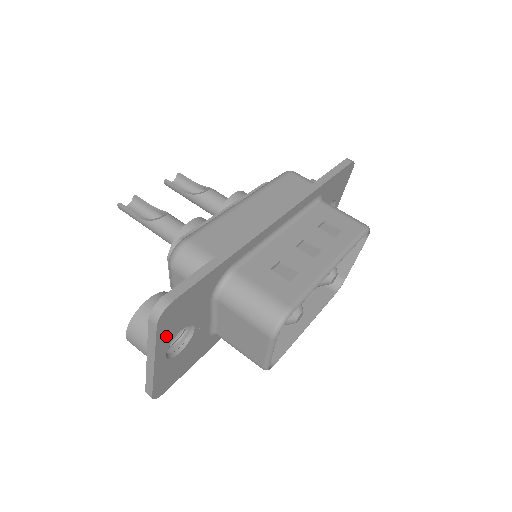
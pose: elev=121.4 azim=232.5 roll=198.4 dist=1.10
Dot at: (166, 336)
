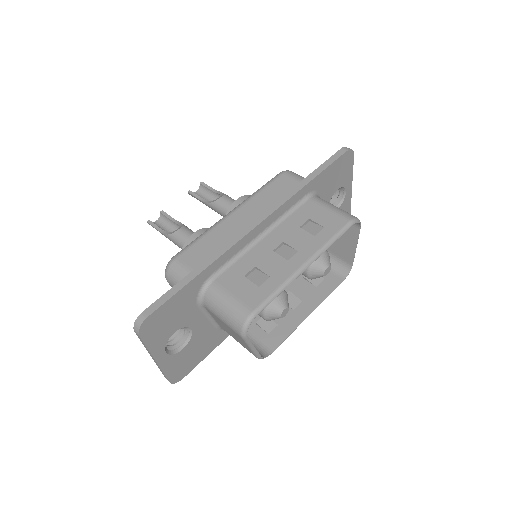
Dot at: (157, 340)
